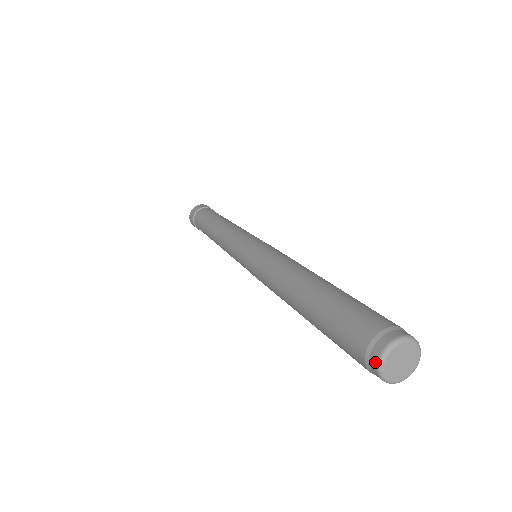
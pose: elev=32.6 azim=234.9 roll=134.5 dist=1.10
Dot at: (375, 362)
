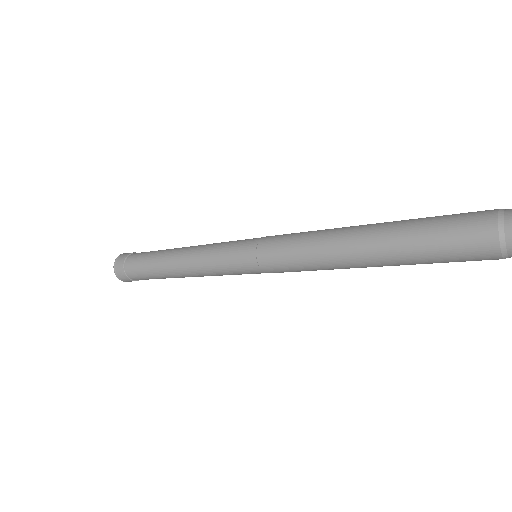
Dot at: out of frame
